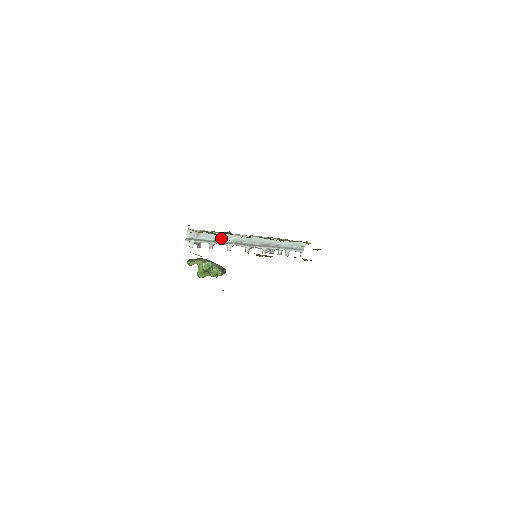
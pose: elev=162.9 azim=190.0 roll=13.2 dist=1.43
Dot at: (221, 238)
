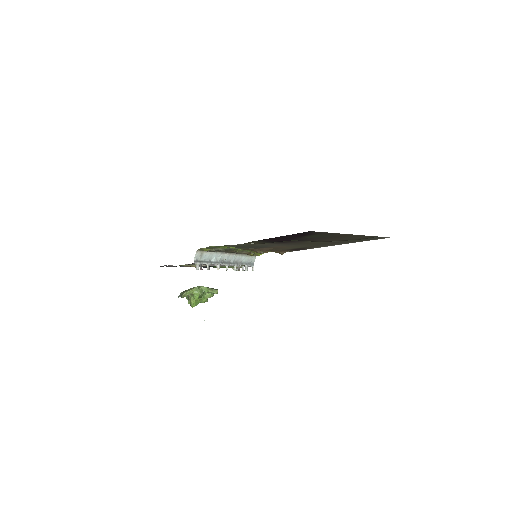
Dot at: (213, 258)
